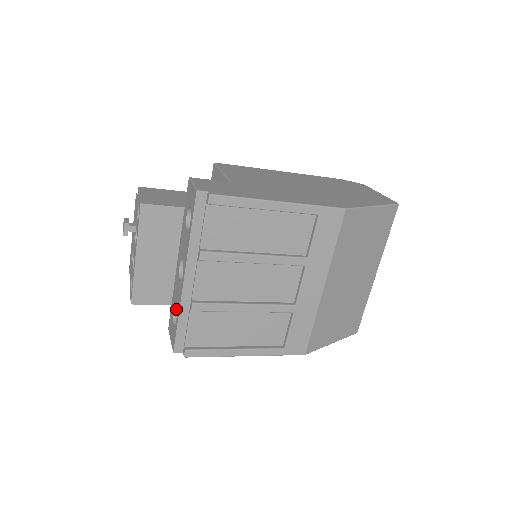
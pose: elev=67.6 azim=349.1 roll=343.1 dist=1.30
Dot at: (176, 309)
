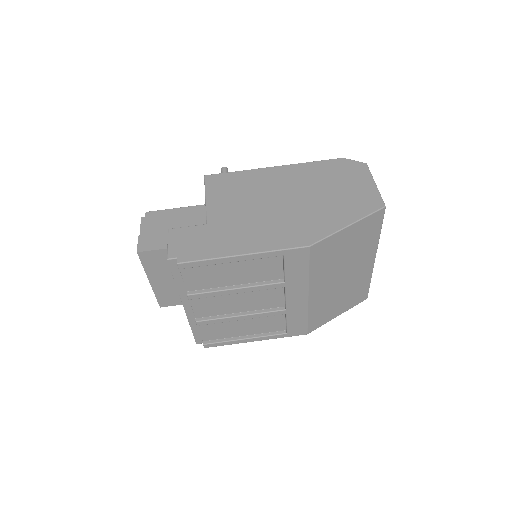
Dot at: occluded
